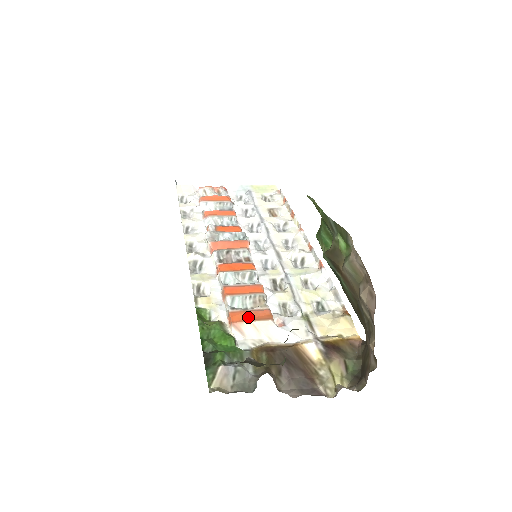
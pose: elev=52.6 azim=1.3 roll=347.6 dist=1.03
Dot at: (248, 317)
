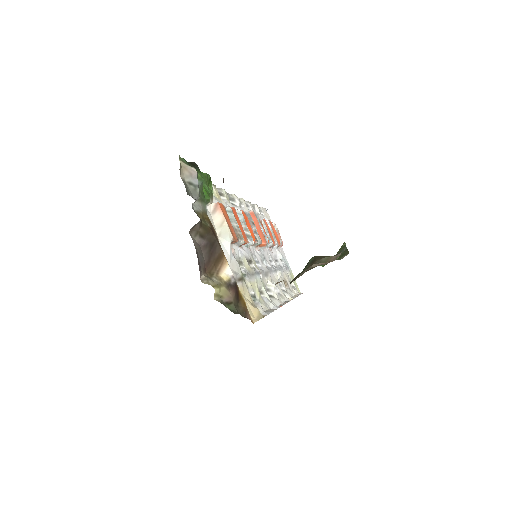
Dot at: (227, 218)
